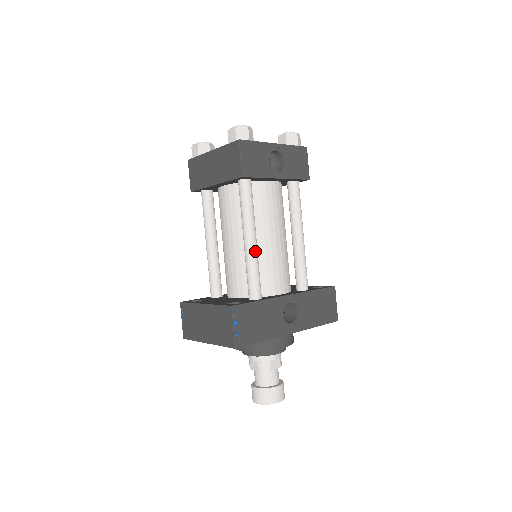
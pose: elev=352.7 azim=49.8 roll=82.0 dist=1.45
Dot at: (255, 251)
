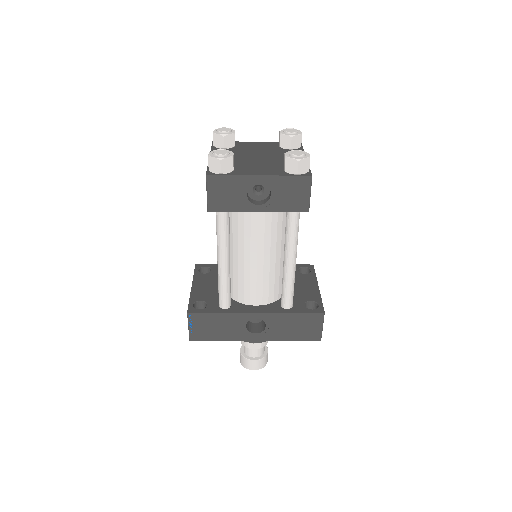
Dot at: (224, 272)
